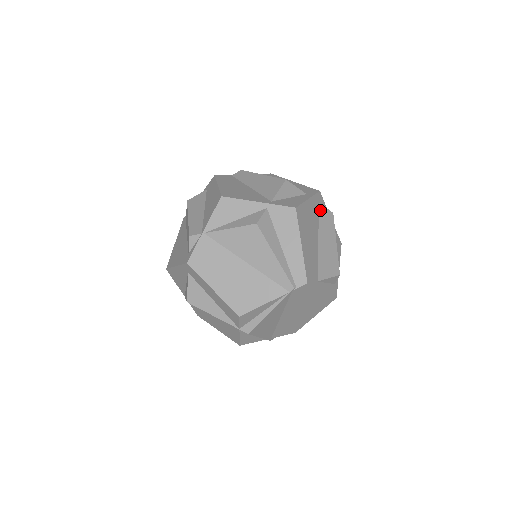
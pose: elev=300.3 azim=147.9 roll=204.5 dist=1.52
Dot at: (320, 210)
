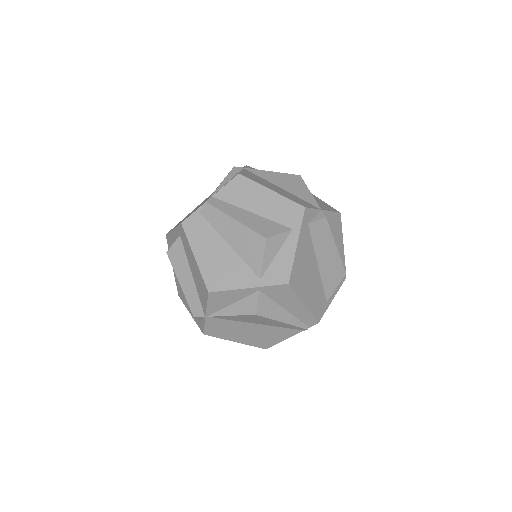
Dot at: (311, 230)
